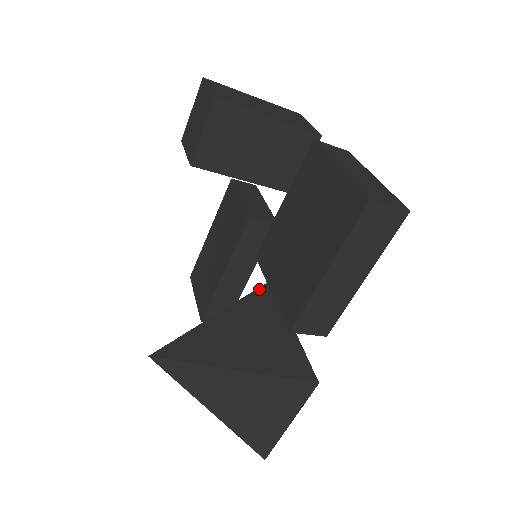
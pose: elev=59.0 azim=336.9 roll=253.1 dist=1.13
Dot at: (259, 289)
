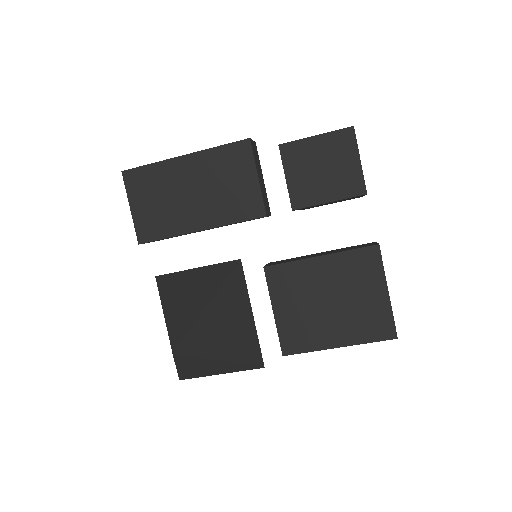
Dot at: (235, 270)
